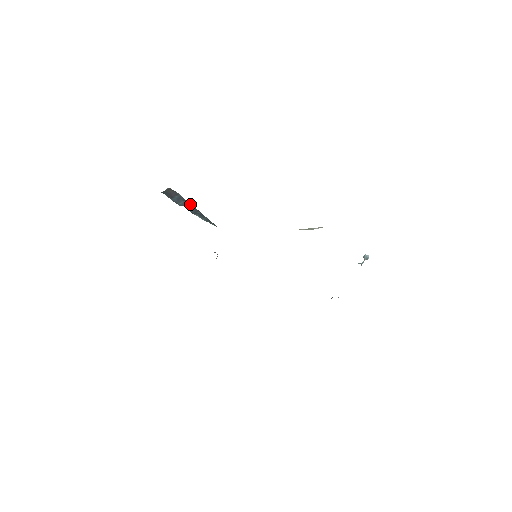
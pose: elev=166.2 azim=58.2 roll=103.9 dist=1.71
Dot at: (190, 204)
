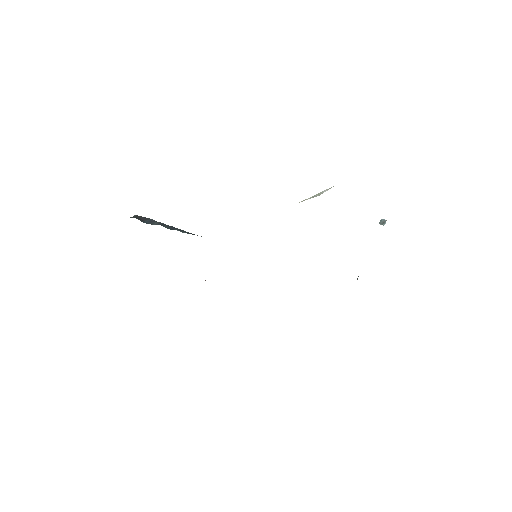
Dot at: (165, 224)
